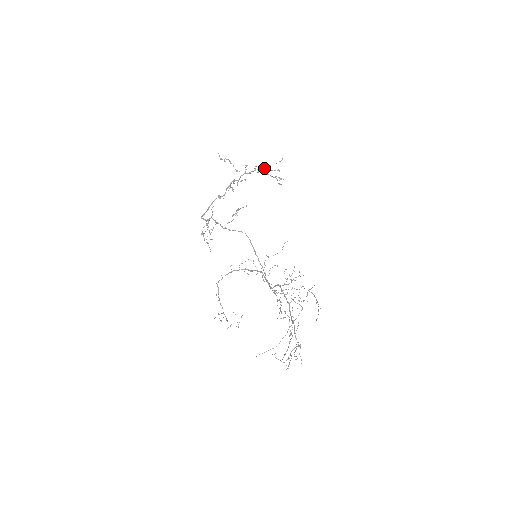
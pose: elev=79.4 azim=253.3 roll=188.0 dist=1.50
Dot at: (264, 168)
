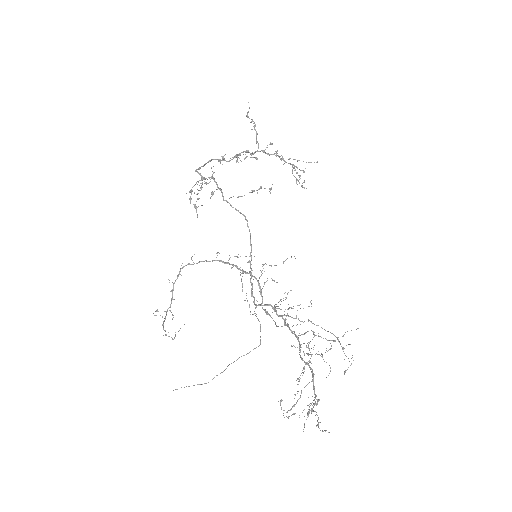
Dot at: (289, 159)
